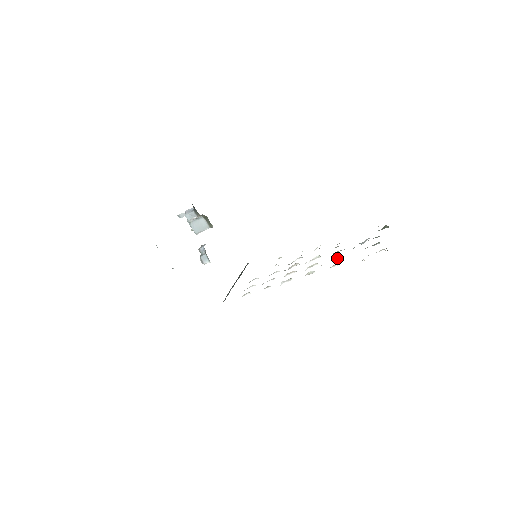
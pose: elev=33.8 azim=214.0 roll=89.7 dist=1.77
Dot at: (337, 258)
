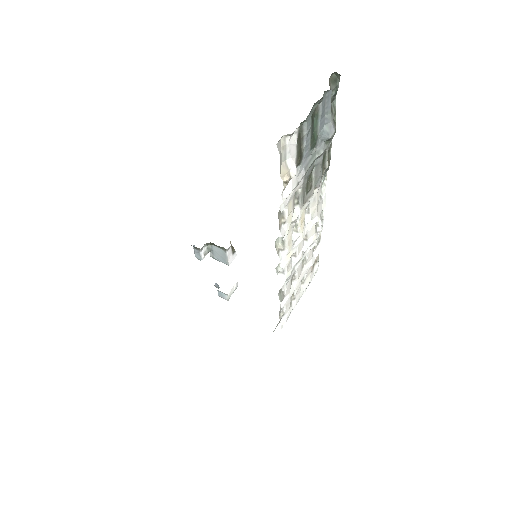
Dot at: (299, 193)
